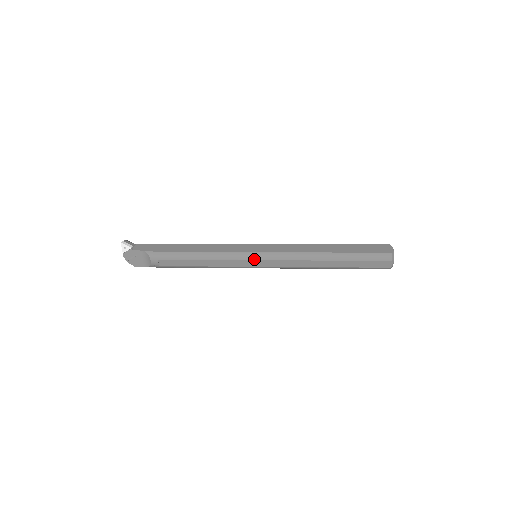
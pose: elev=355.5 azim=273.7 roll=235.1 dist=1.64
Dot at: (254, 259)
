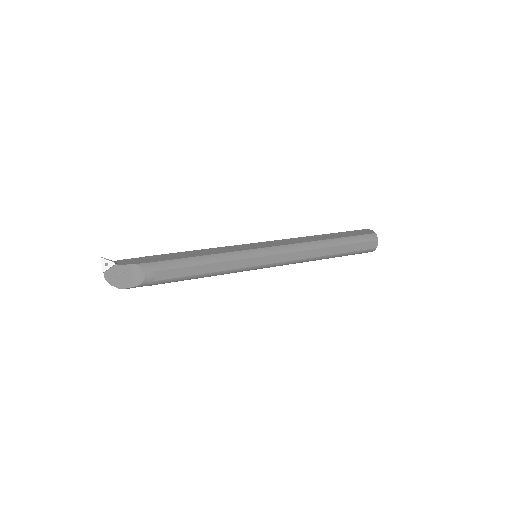
Dot at: (261, 255)
